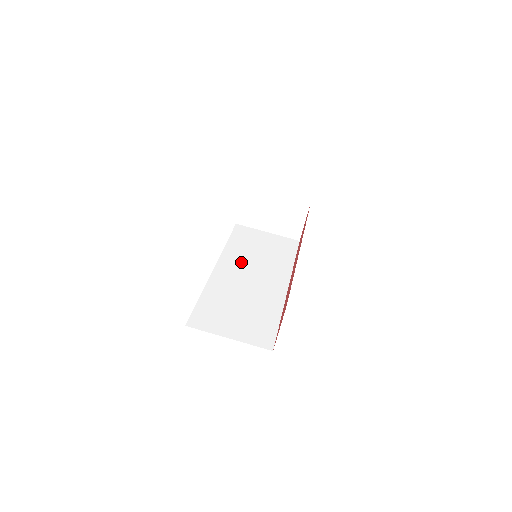
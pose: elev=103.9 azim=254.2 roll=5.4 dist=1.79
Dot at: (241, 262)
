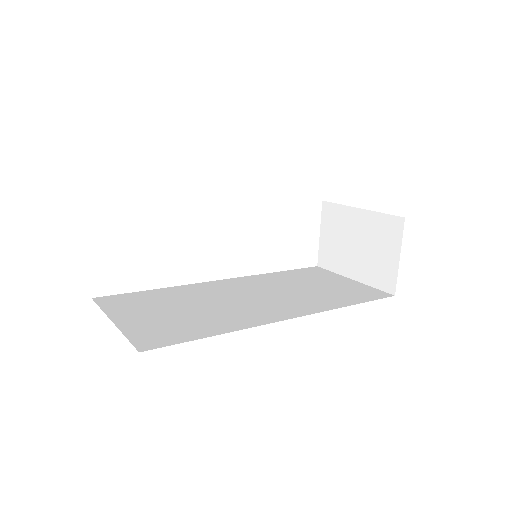
Dot at: (264, 285)
